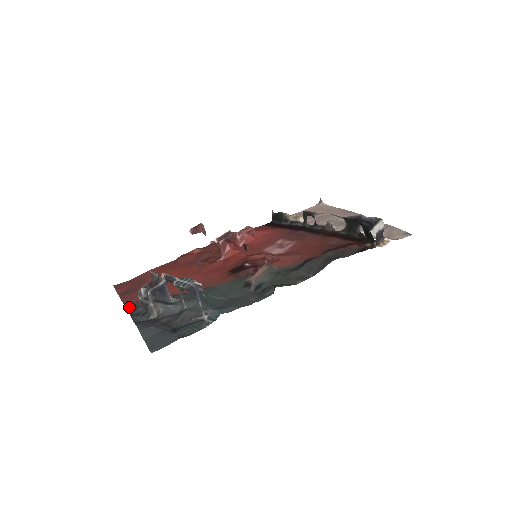
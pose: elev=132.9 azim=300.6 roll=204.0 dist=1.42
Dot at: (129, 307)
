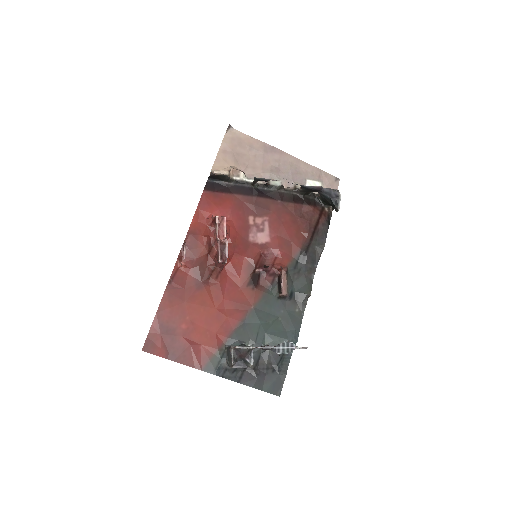
Dot at: (207, 369)
